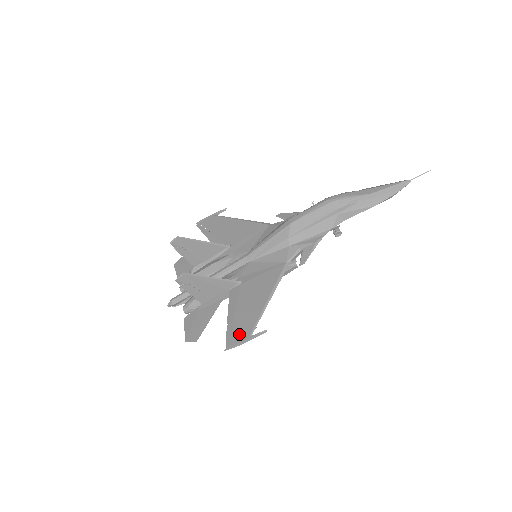
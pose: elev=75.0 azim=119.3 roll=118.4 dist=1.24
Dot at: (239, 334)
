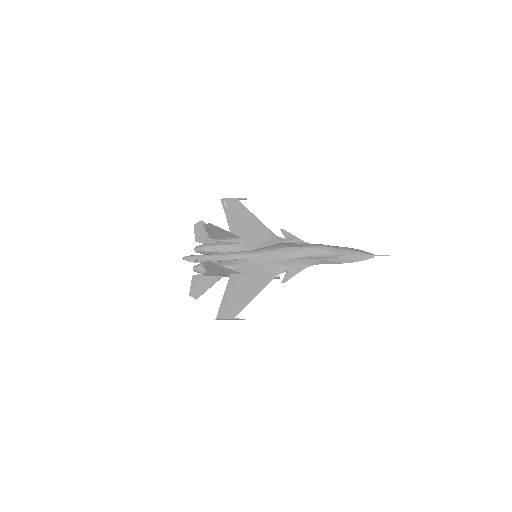
Dot at: (228, 313)
